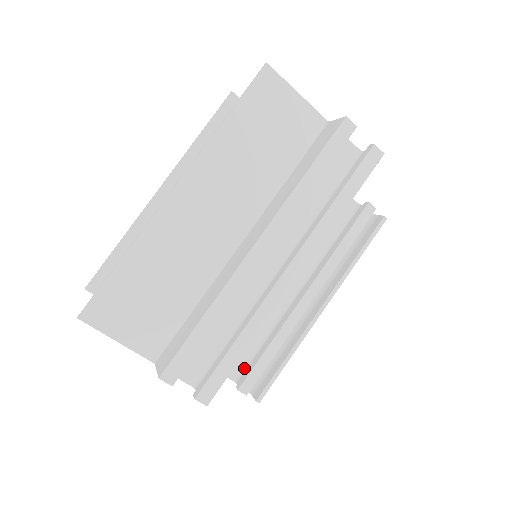
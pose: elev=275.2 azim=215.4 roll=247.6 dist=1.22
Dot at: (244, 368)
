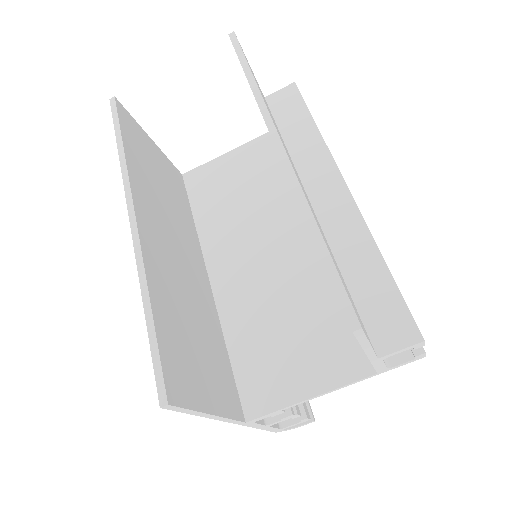
Dot at: occluded
